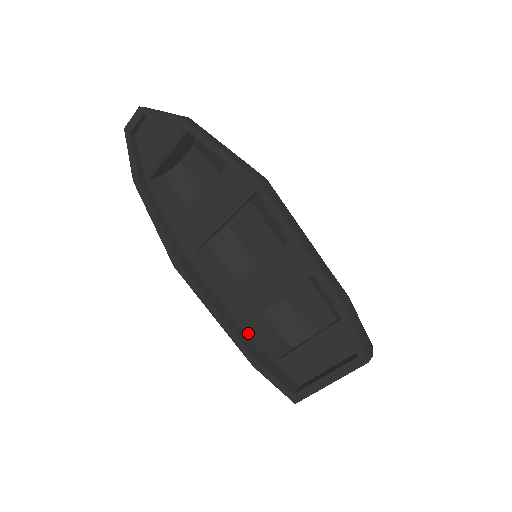
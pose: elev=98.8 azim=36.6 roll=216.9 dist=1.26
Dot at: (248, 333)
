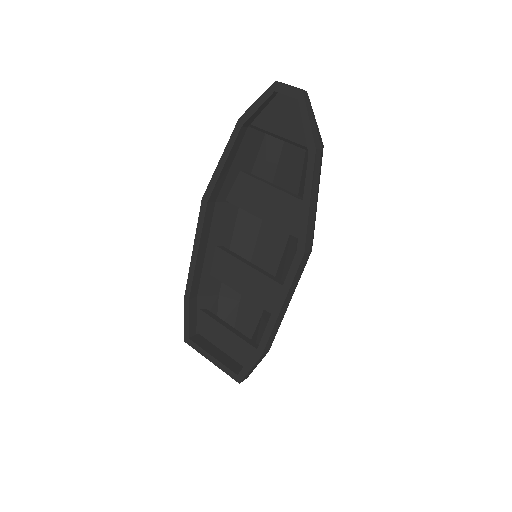
Dot at: (202, 280)
